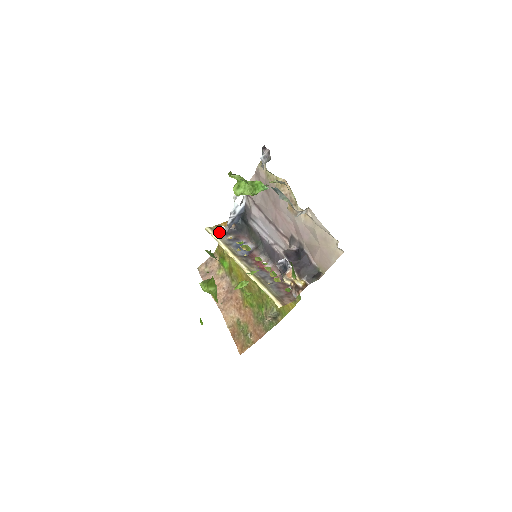
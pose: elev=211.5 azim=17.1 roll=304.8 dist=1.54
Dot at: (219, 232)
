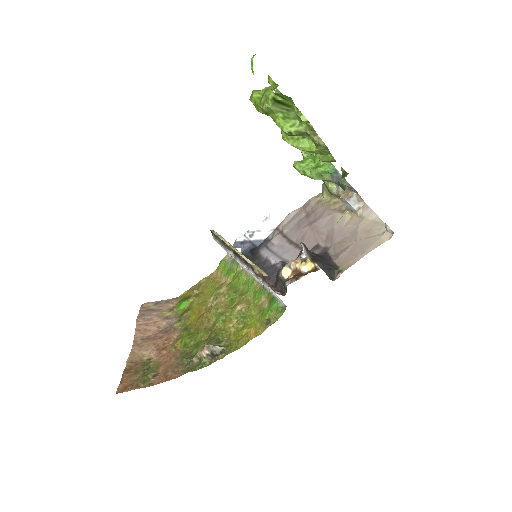
Dot at: occluded
